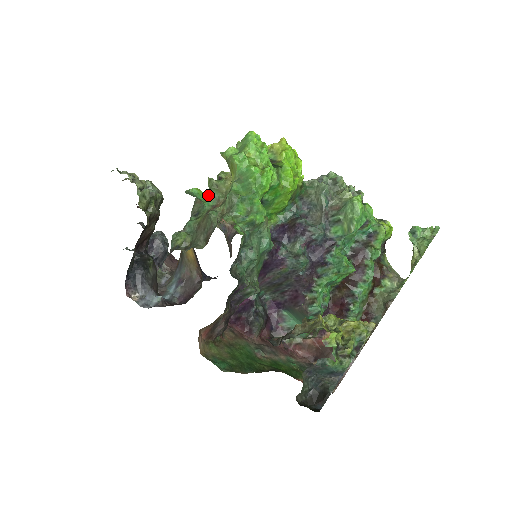
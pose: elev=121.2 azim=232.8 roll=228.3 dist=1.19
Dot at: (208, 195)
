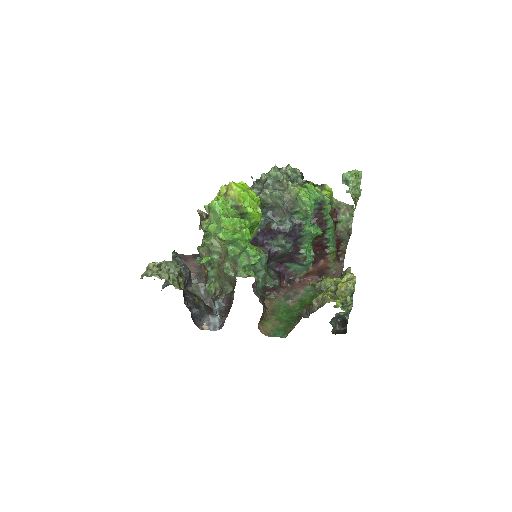
Dot at: (209, 252)
